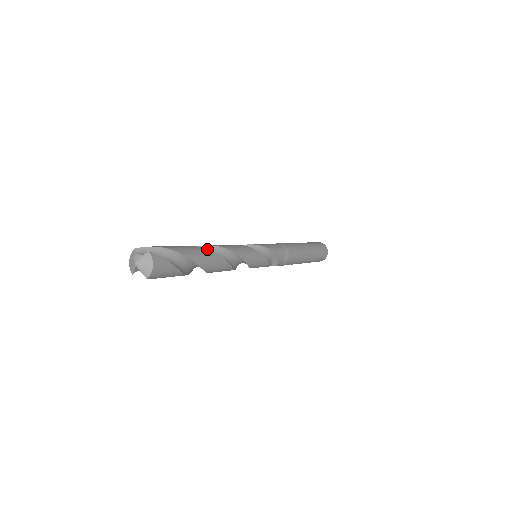
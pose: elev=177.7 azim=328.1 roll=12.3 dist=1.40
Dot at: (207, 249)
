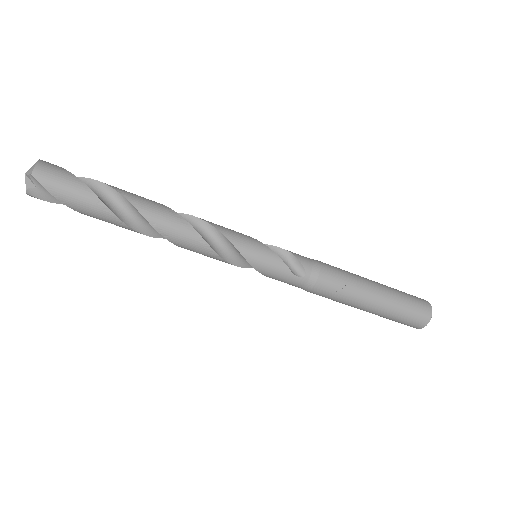
Dot at: occluded
